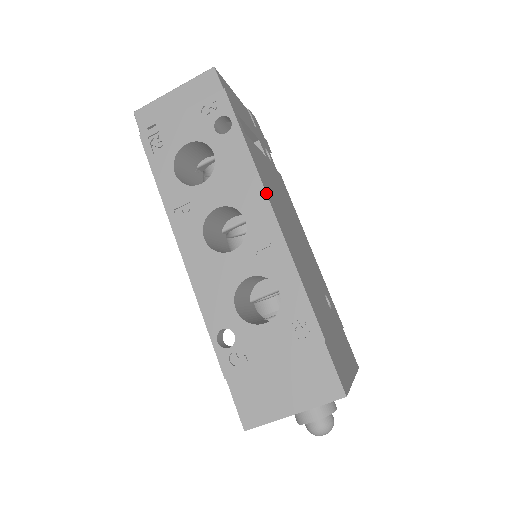
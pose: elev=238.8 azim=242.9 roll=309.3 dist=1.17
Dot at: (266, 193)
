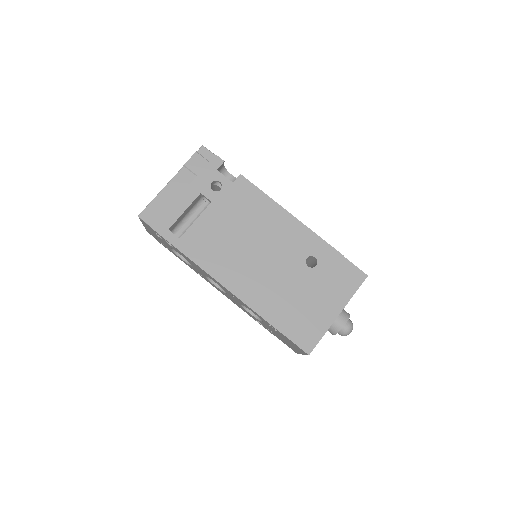
Dot at: (209, 275)
